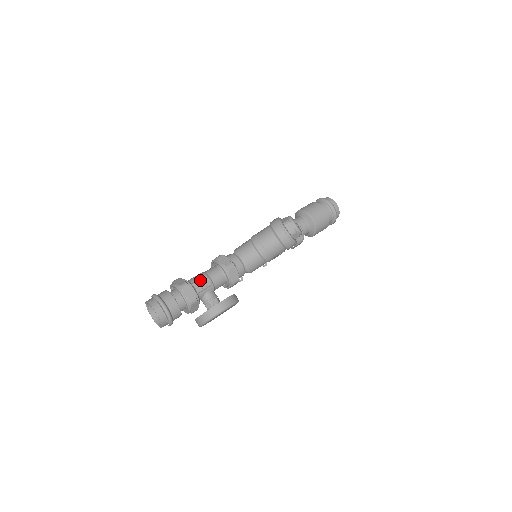
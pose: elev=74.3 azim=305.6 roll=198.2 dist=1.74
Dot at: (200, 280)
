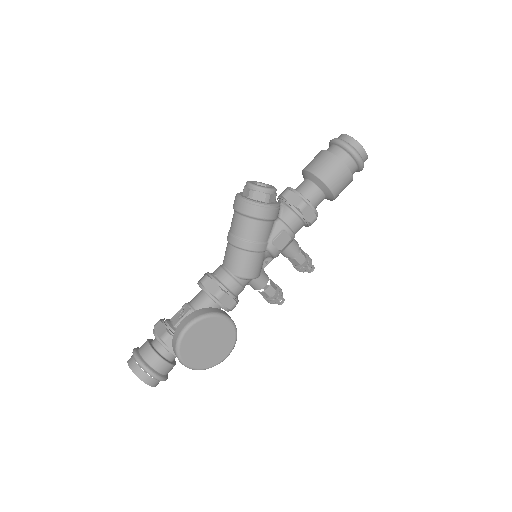
Dot at: (179, 311)
